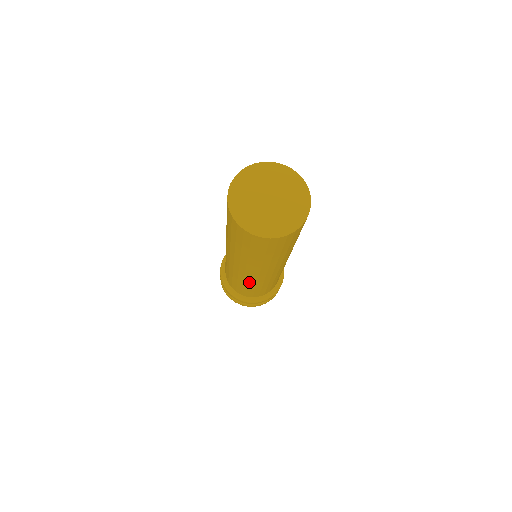
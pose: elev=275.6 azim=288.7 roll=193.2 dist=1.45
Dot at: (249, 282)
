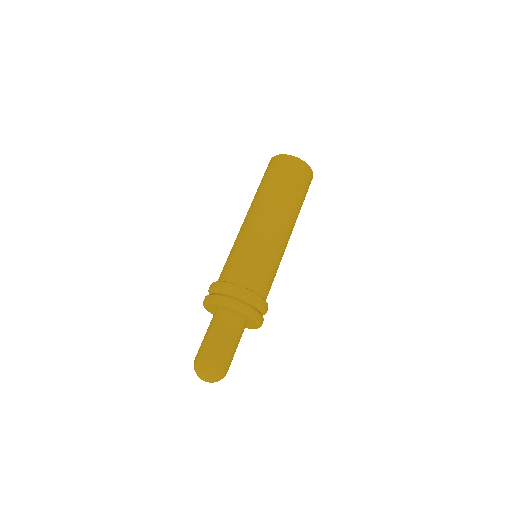
Dot at: (253, 238)
